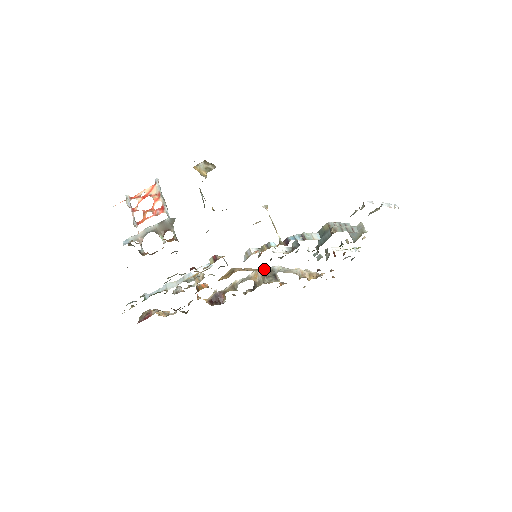
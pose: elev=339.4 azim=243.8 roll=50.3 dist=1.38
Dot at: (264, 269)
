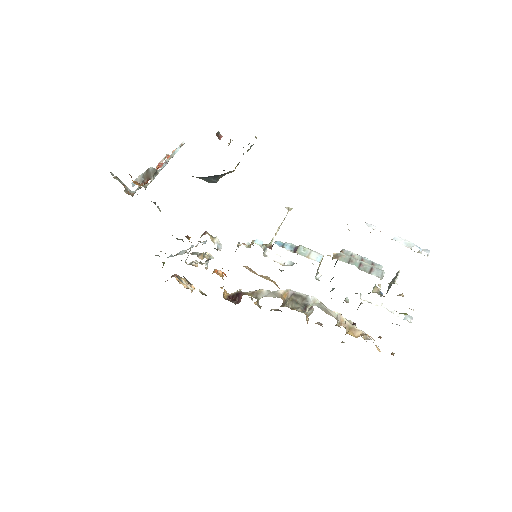
Dot at: (297, 293)
